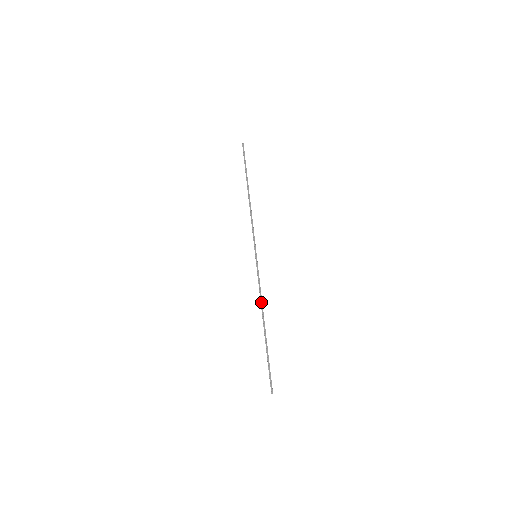
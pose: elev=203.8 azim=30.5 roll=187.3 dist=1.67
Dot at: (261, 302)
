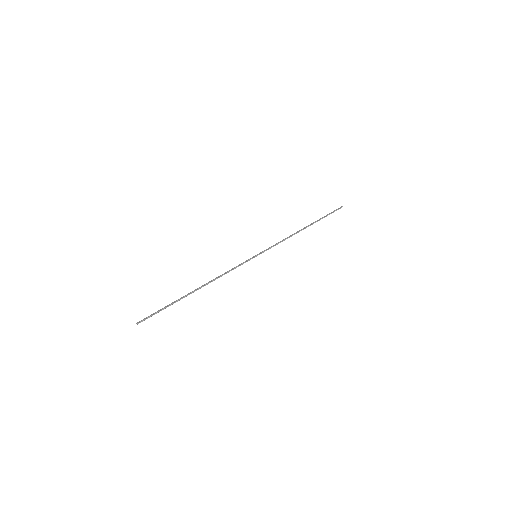
Dot at: (217, 277)
